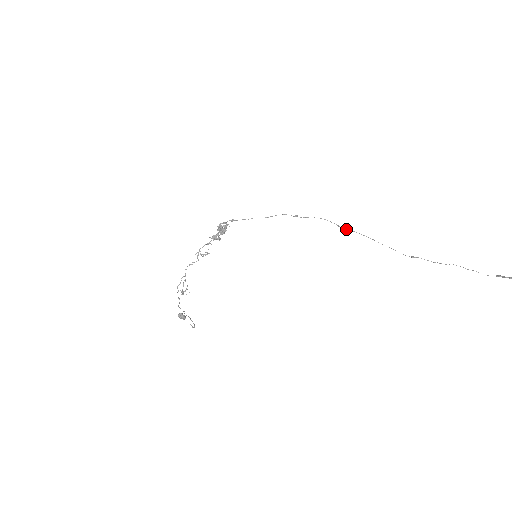
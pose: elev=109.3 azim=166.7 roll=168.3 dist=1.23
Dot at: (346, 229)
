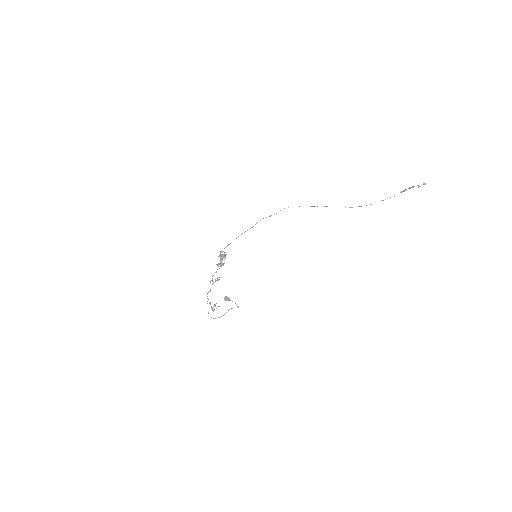
Dot at: occluded
